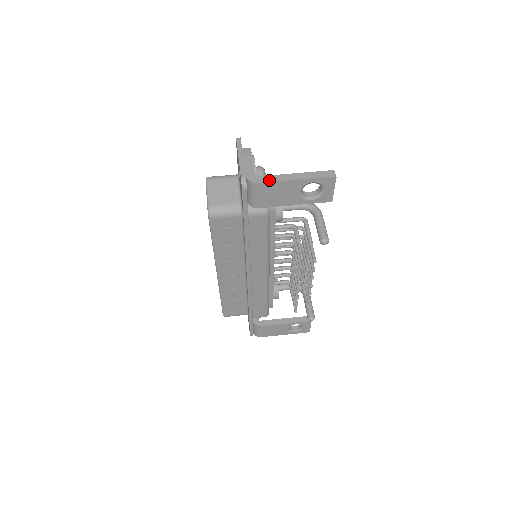
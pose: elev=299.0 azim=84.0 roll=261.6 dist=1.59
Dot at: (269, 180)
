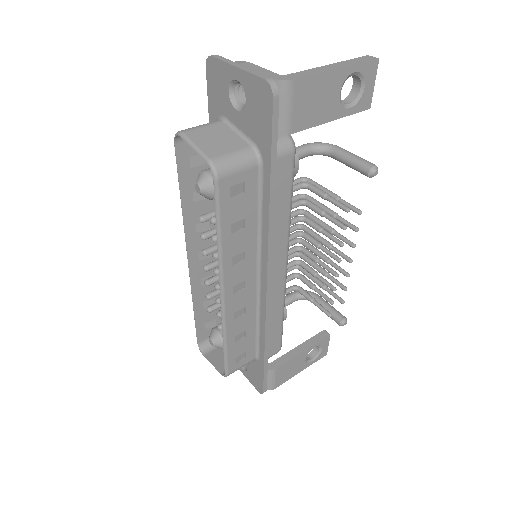
Dot at: (305, 74)
